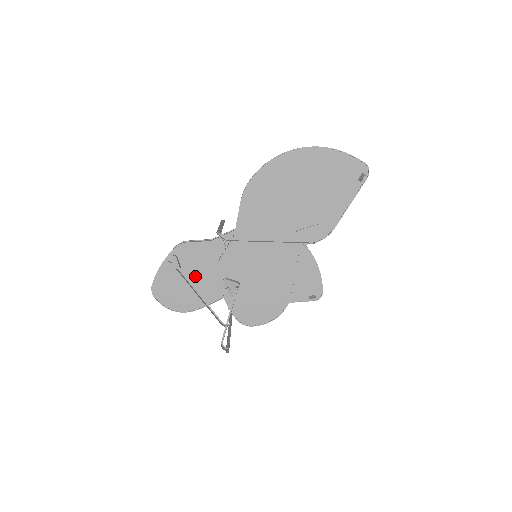
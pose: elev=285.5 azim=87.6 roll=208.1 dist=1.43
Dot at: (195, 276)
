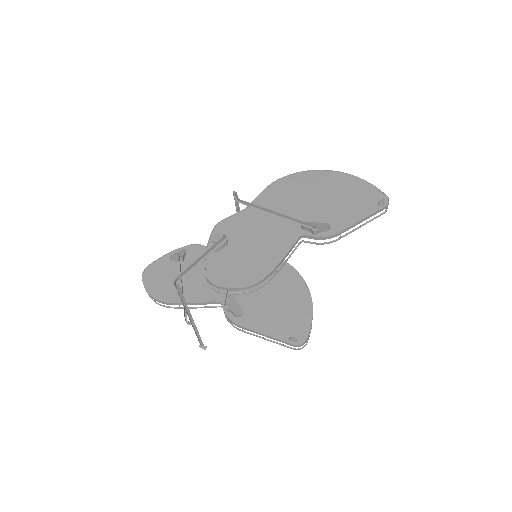
Dot at: (190, 273)
